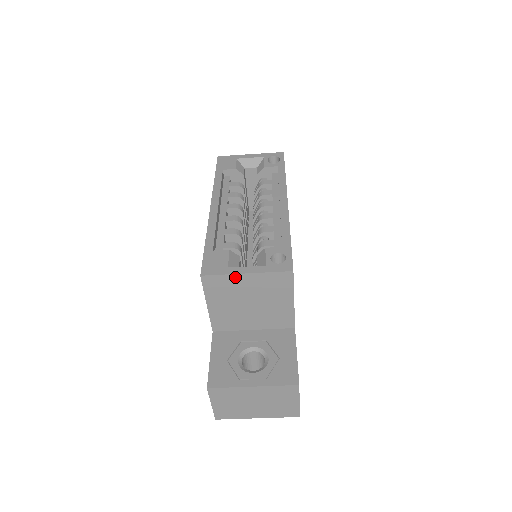
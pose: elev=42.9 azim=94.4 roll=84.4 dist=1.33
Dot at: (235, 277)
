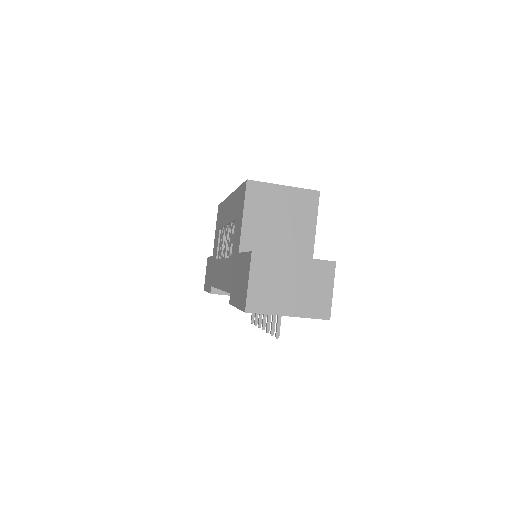
Dot at: (274, 187)
